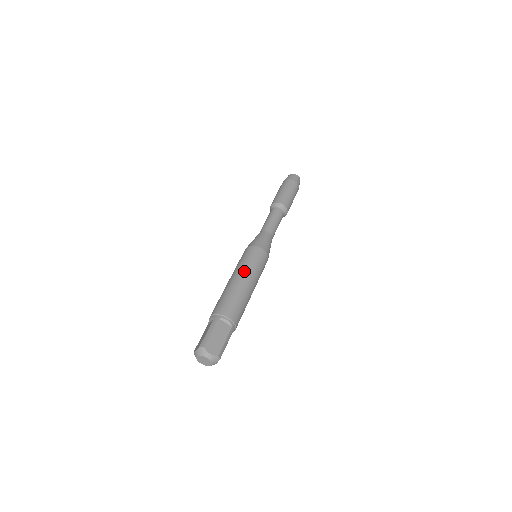
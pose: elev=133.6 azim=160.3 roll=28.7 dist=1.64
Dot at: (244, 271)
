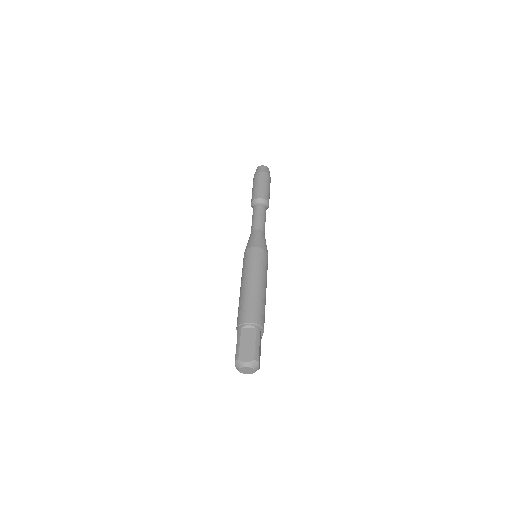
Dot at: (247, 275)
